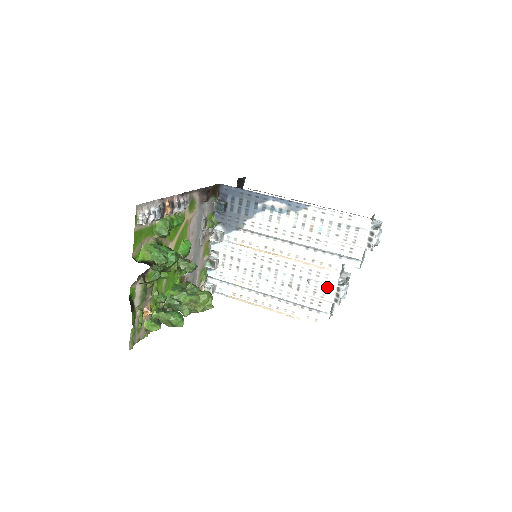
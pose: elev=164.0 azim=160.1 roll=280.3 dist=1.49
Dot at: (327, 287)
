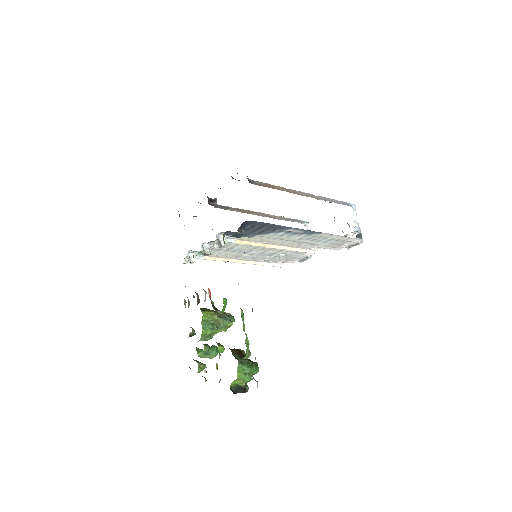
Dot at: (299, 257)
